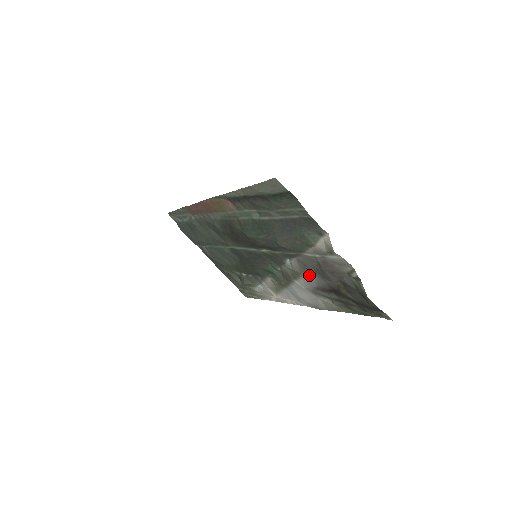
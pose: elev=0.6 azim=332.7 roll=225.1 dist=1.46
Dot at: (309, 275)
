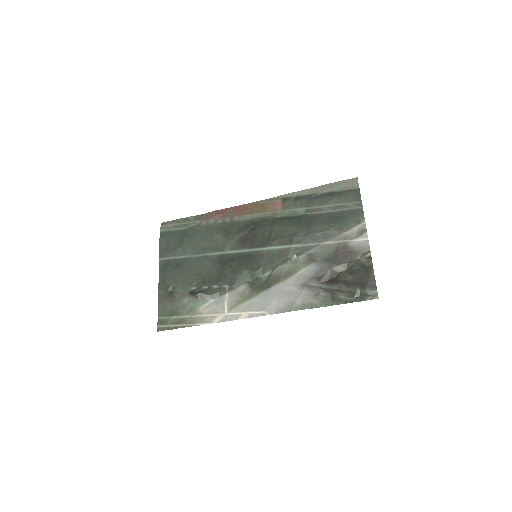
Dot at: (312, 267)
